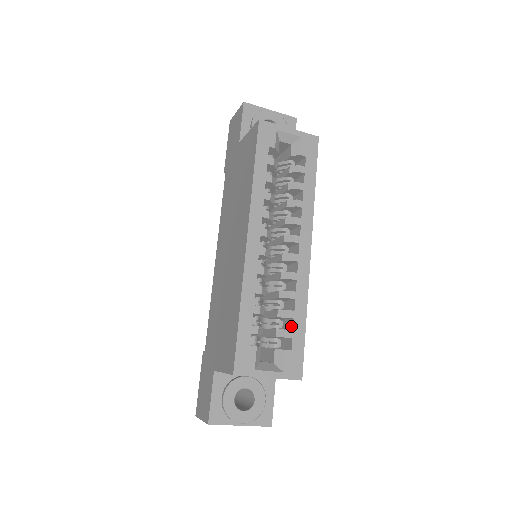
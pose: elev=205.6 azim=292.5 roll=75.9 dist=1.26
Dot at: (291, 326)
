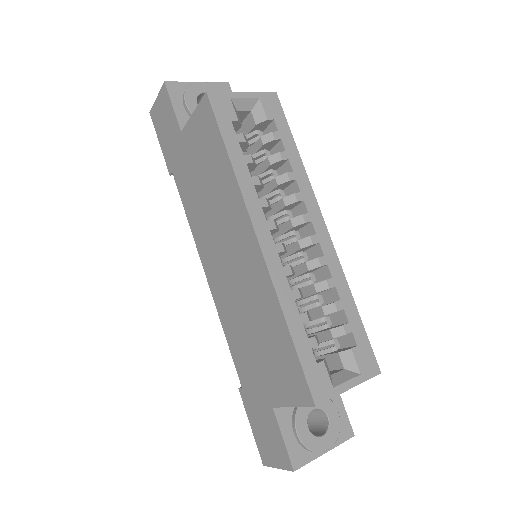
Dot at: (343, 319)
